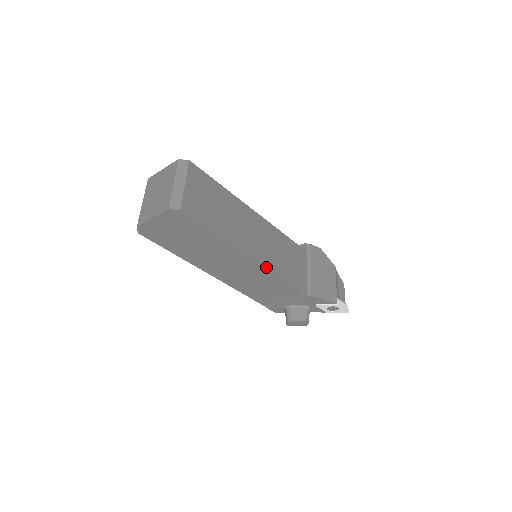
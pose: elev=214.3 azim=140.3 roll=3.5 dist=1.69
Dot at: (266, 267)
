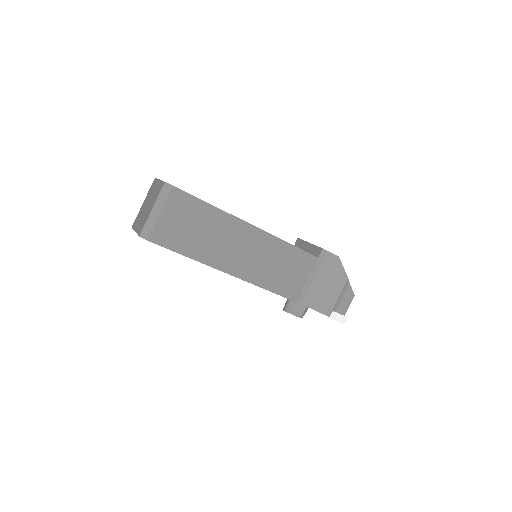
Dot at: (246, 281)
